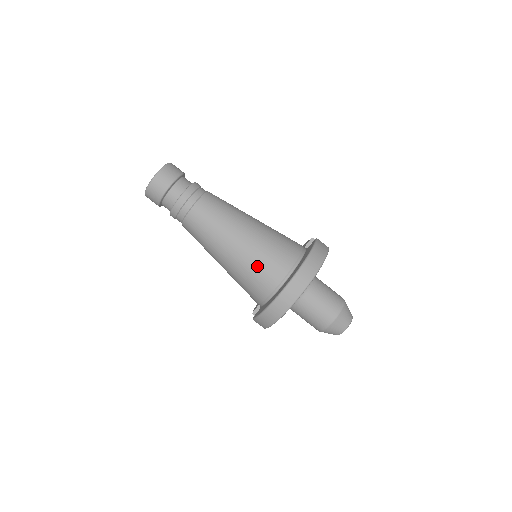
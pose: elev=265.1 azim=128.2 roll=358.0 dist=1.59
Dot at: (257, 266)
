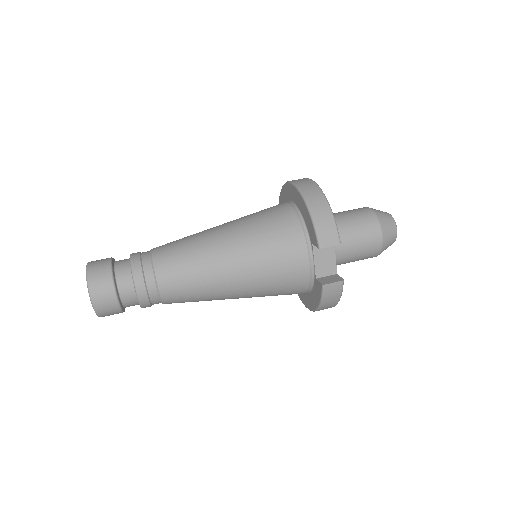
Dot at: (258, 216)
